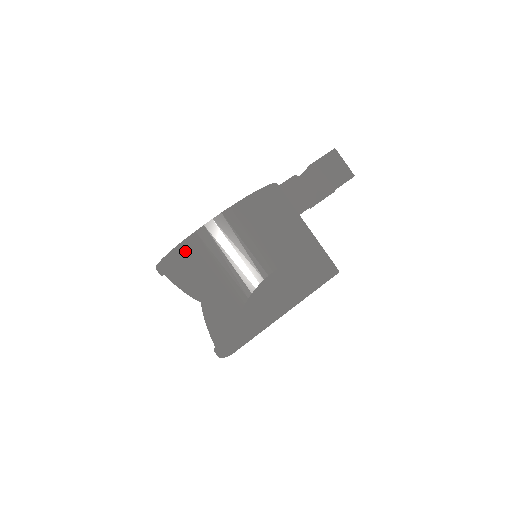
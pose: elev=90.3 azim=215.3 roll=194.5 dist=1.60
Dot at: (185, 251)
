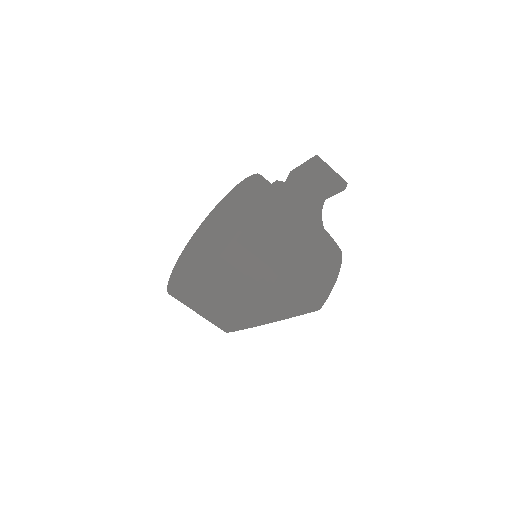
Dot at: occluded
